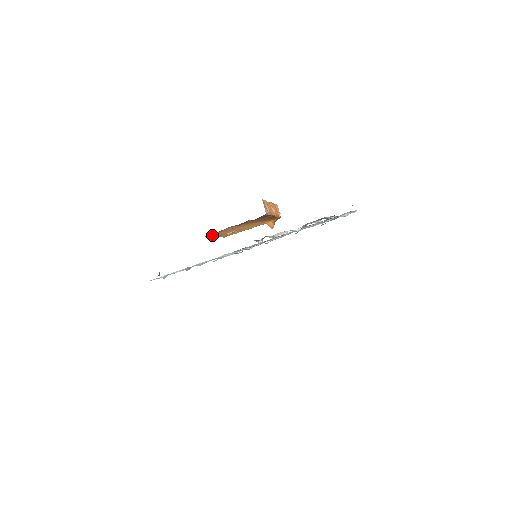
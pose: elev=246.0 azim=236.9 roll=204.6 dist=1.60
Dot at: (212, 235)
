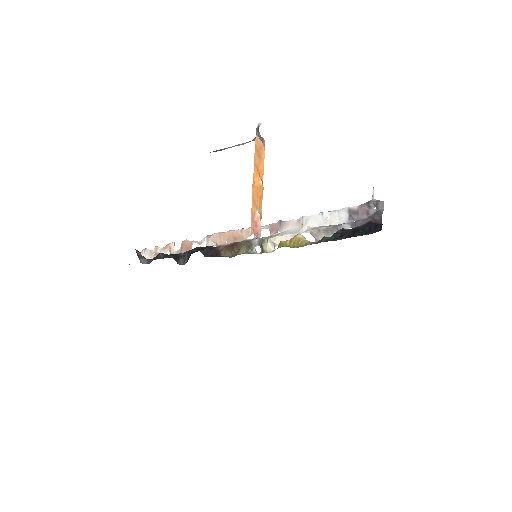
Dot at: occluded
